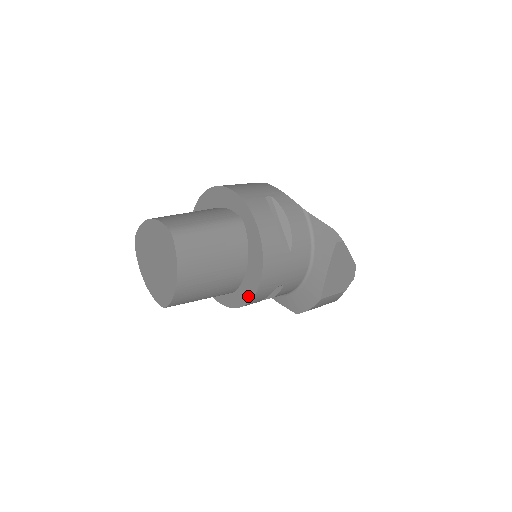
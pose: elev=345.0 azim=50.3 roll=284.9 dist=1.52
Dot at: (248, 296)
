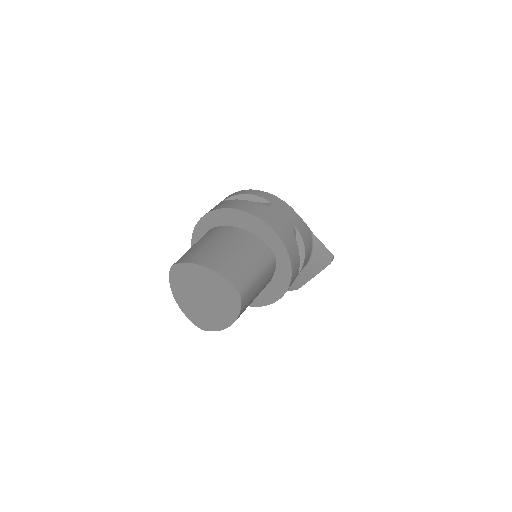
Dot at: (257, 303)
